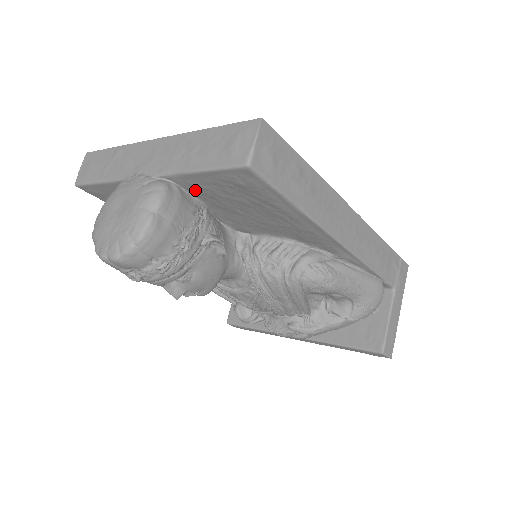
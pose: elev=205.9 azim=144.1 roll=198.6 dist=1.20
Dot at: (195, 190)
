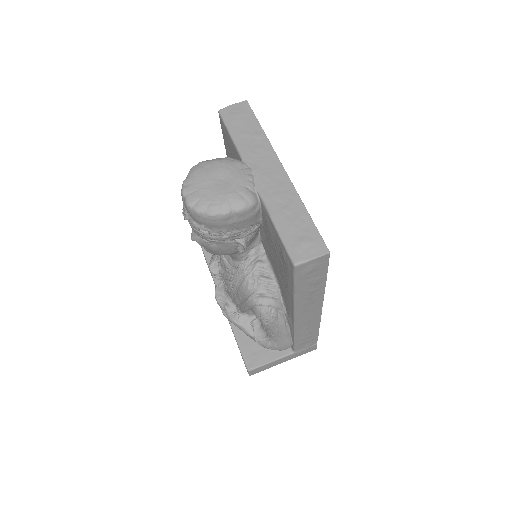
Dot at: (265, 220)
